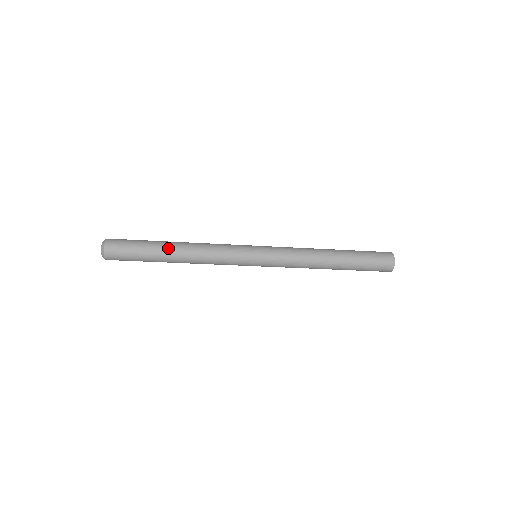
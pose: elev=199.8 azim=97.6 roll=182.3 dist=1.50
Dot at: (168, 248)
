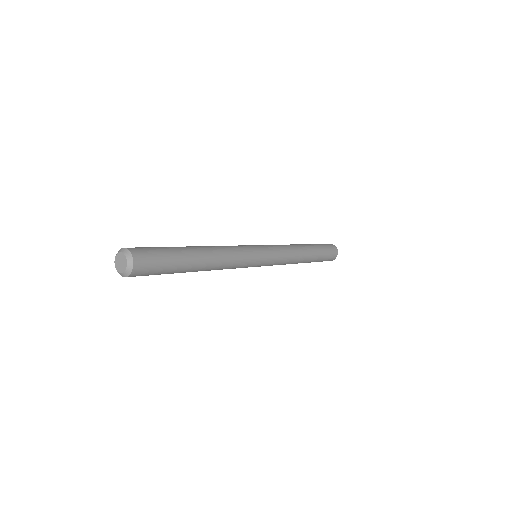
Dot at: (194, 269)
